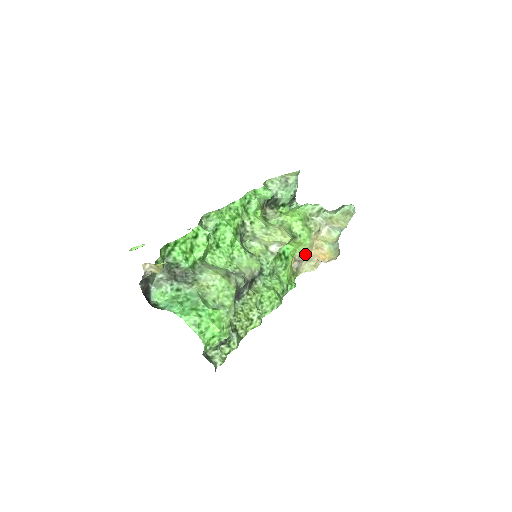
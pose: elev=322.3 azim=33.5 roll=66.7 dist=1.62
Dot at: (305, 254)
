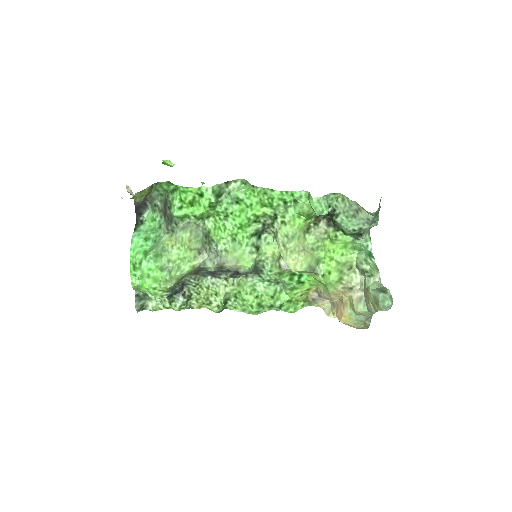
Dot at: (327, 295)
